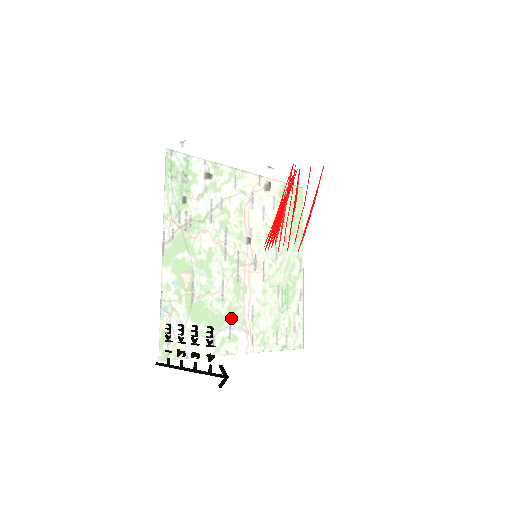
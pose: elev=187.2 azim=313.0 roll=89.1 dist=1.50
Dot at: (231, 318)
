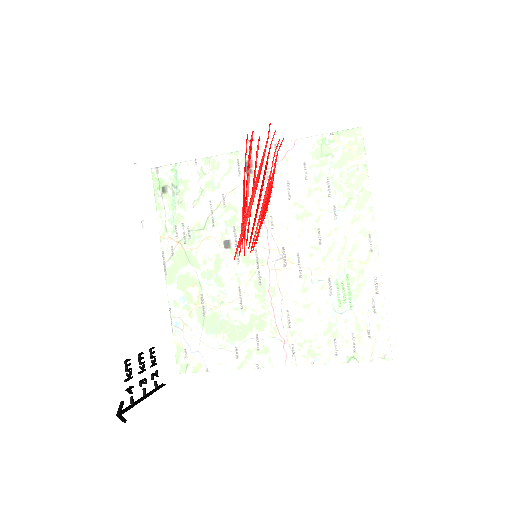
Dot at: (219, 335)
